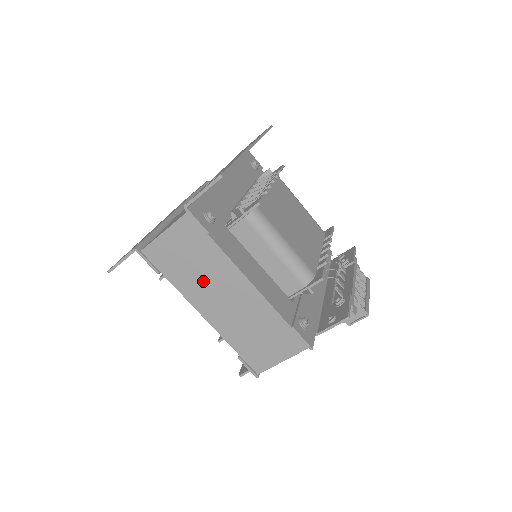
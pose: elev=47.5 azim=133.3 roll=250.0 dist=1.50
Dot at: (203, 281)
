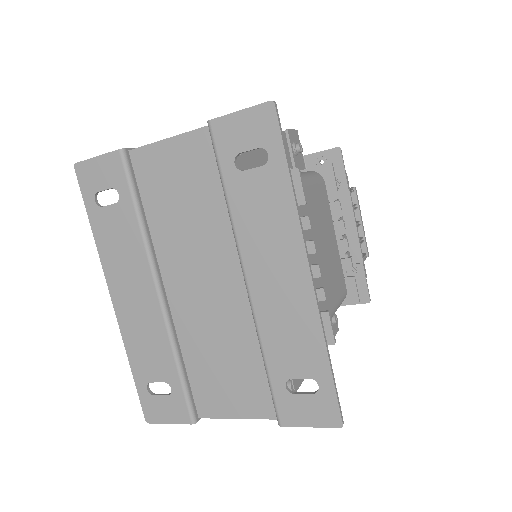
Dot at: occluded
